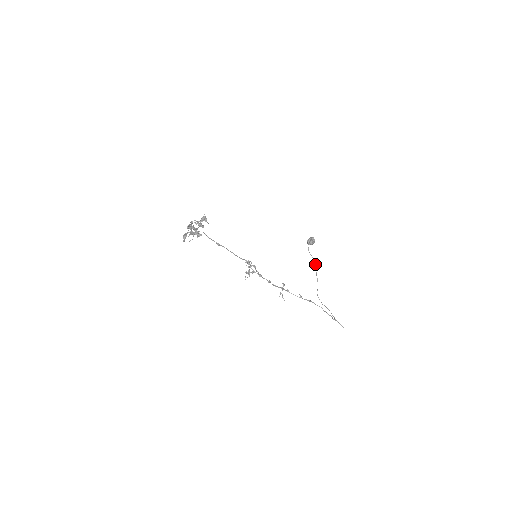
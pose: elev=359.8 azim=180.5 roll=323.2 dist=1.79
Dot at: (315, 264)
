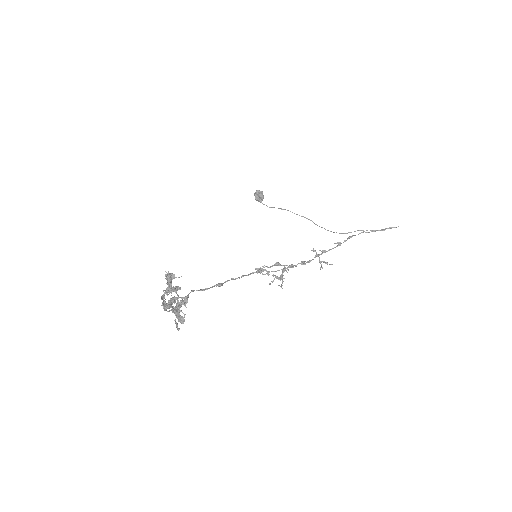
Dot at: occluded
